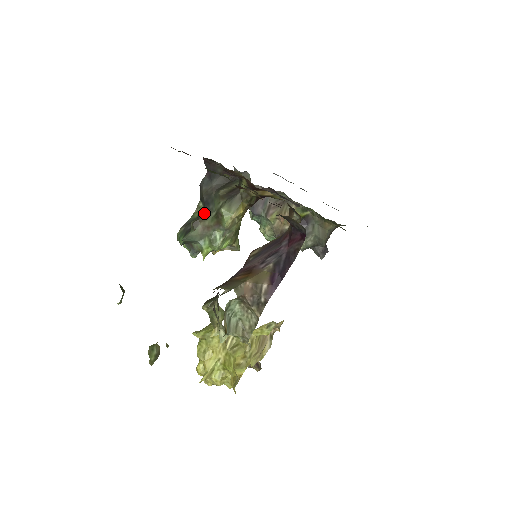
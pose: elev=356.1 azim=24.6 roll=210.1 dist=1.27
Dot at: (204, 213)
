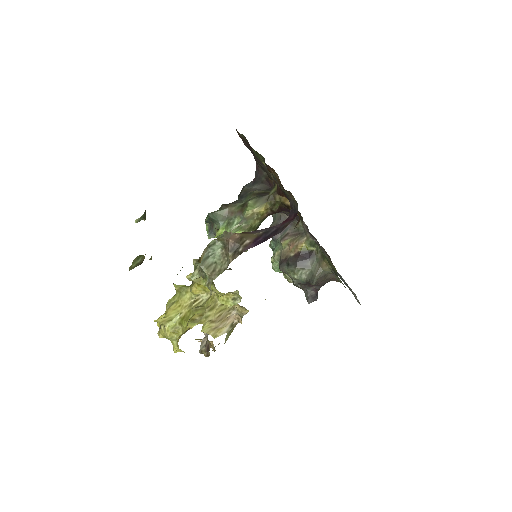
Dot at: (235, 202)
